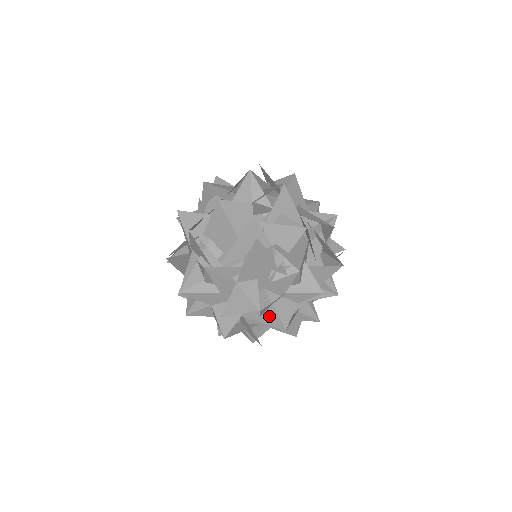
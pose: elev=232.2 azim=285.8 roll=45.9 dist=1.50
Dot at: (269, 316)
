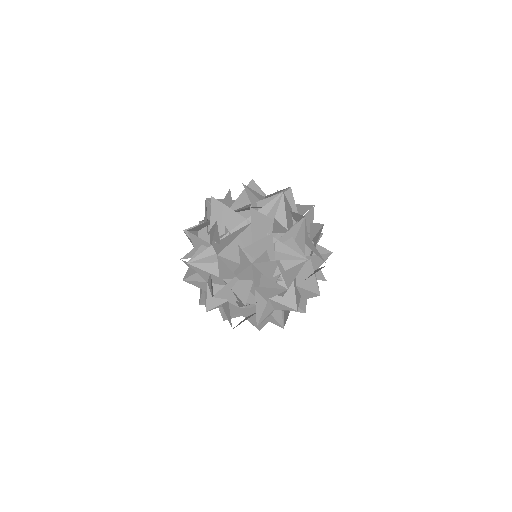
Dot at: (238, 299)
